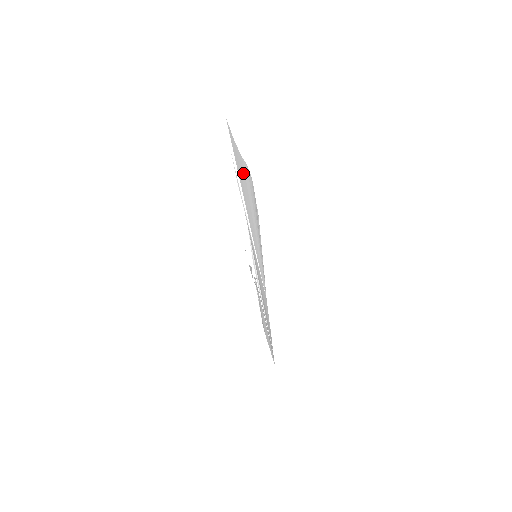
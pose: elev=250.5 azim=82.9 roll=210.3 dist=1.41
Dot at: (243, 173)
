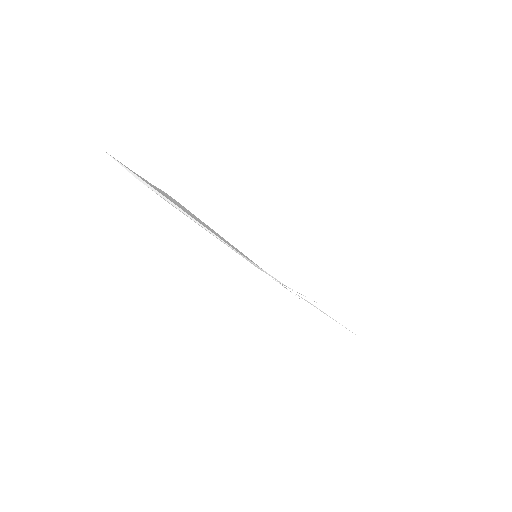
Dot at: (166, 196)
